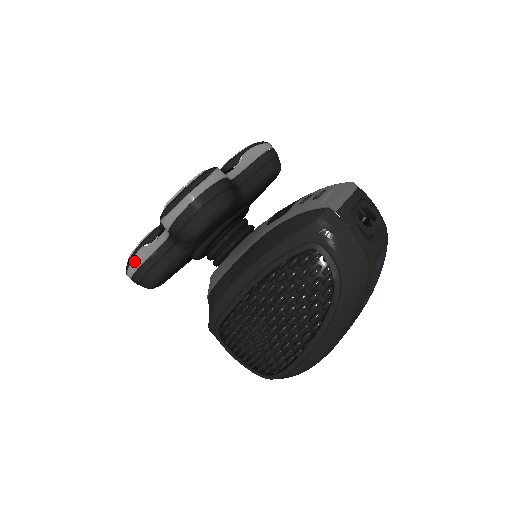
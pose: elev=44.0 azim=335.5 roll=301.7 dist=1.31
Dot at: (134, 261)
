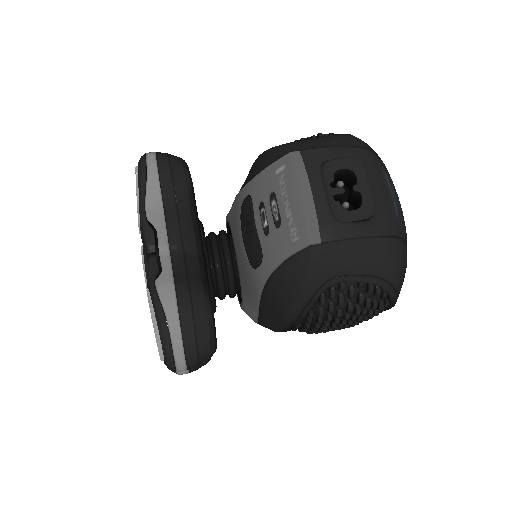
Dot at: (180, 373)
